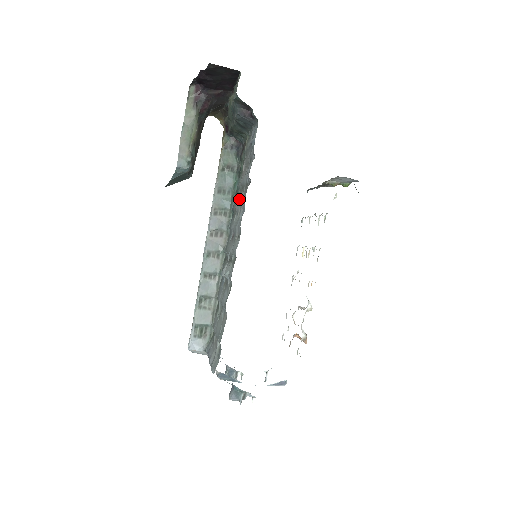
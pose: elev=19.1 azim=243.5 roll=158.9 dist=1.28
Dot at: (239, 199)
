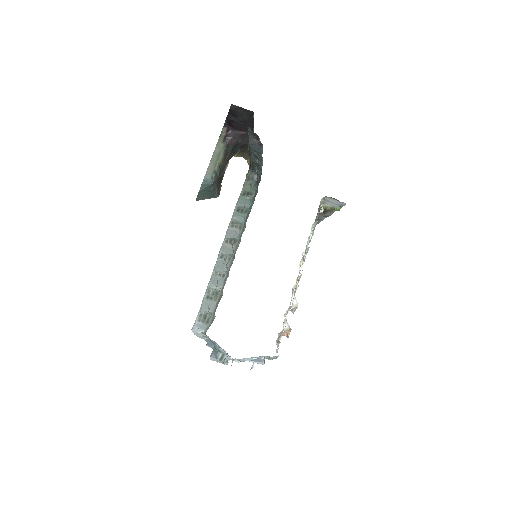
Dot at: occluded
